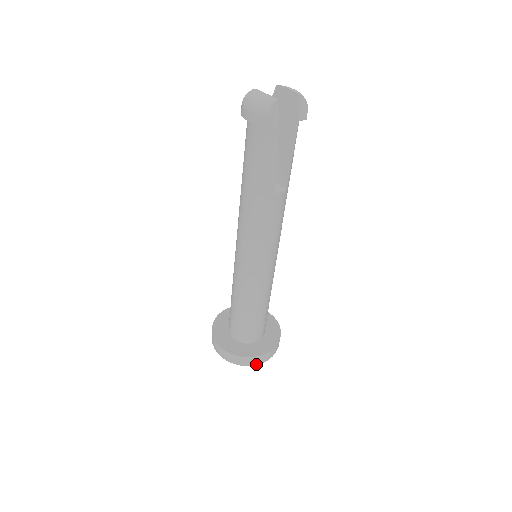
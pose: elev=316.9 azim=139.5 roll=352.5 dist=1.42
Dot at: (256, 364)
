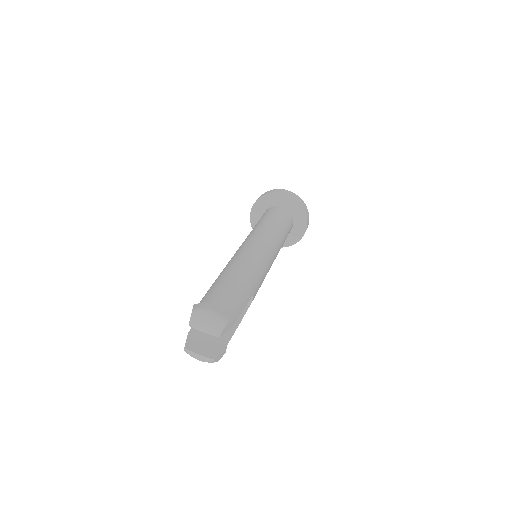
Dot at: occluded
